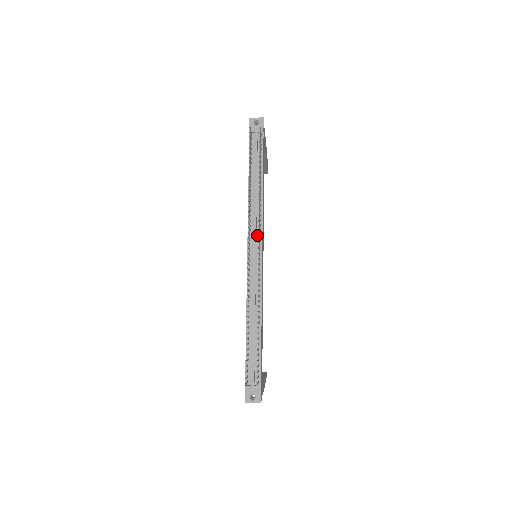
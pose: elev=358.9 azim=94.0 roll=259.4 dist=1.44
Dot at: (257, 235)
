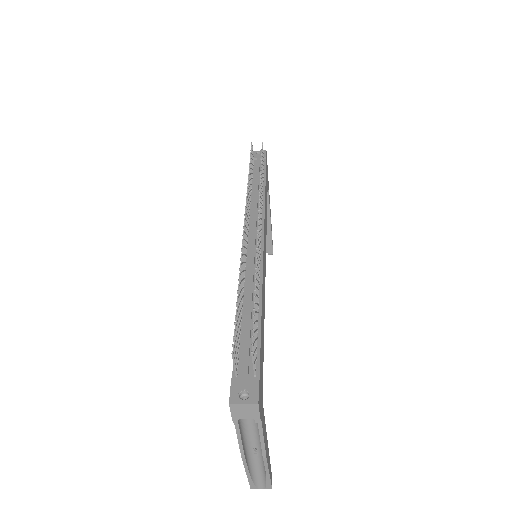
Dot at: (257, 223)
